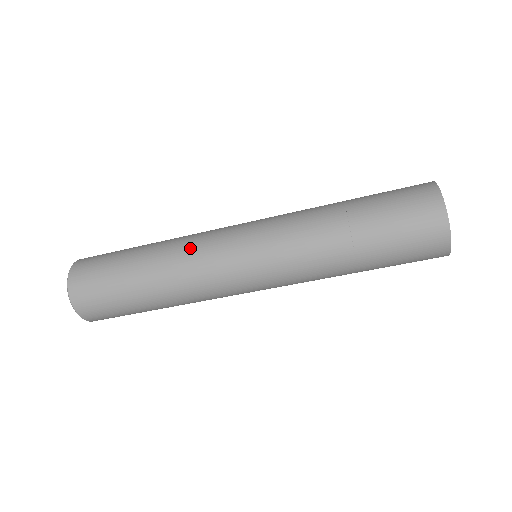
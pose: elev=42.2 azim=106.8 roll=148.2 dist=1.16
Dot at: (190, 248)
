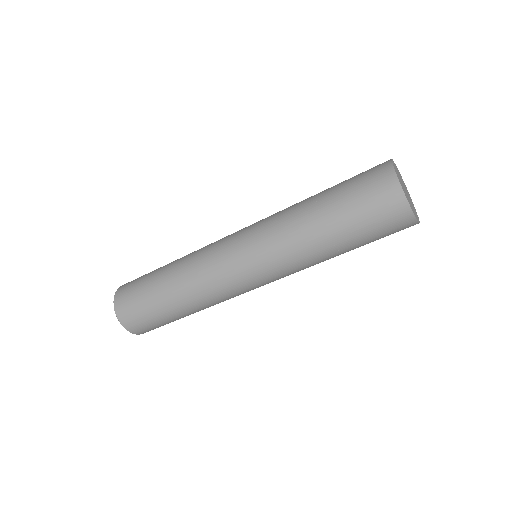
Dot at: (198, 264)
